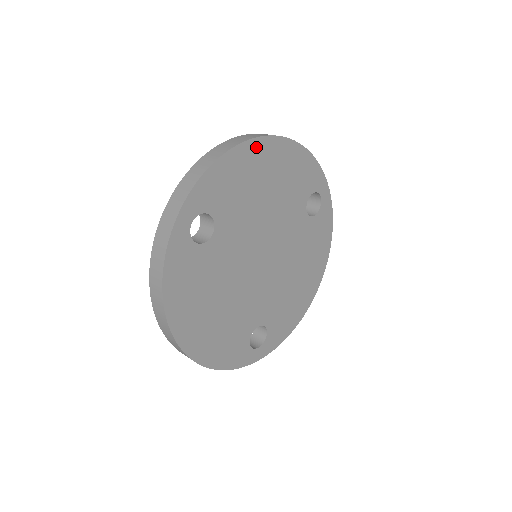
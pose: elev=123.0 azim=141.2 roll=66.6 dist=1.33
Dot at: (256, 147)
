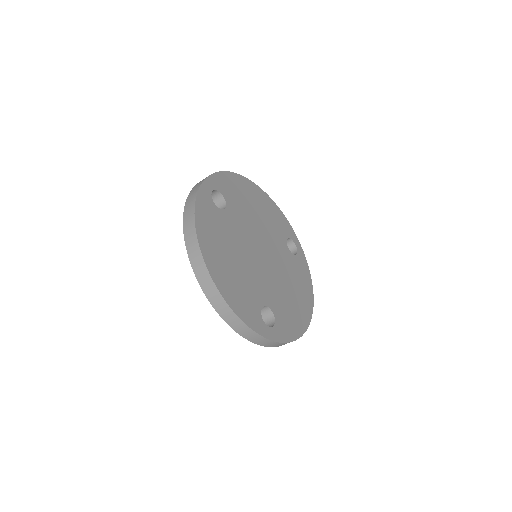
Dot at: (247, 183)
